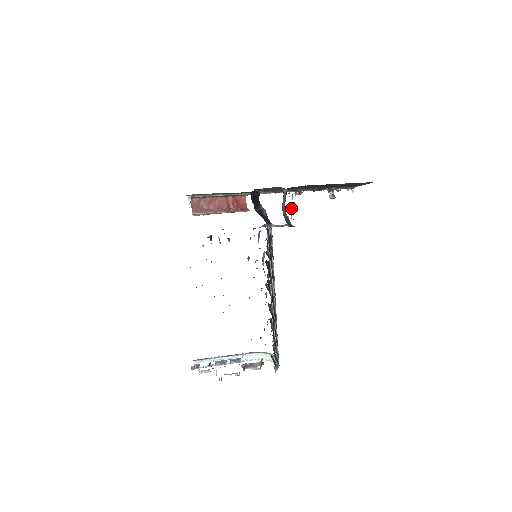
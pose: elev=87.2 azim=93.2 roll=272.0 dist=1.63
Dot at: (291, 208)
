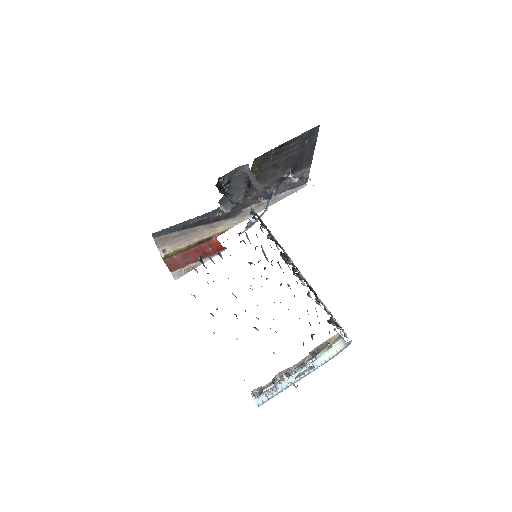
Dot at: occluded
